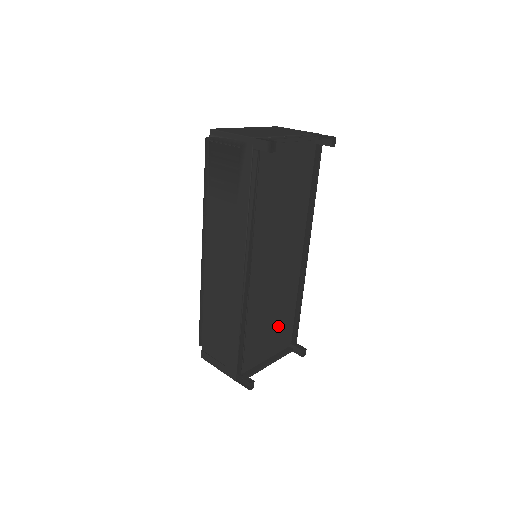
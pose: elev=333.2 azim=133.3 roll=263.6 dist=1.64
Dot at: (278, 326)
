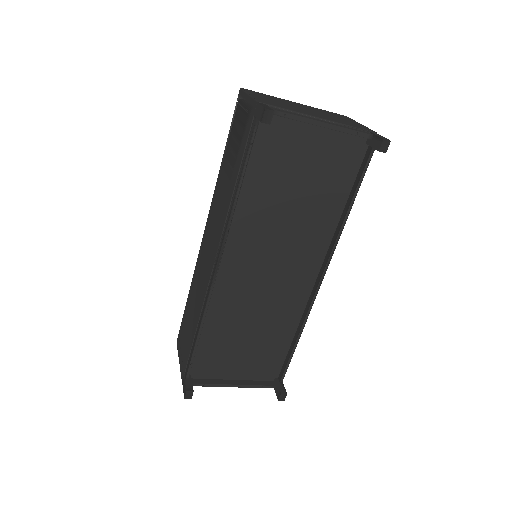
Dot at: (260, 349)
